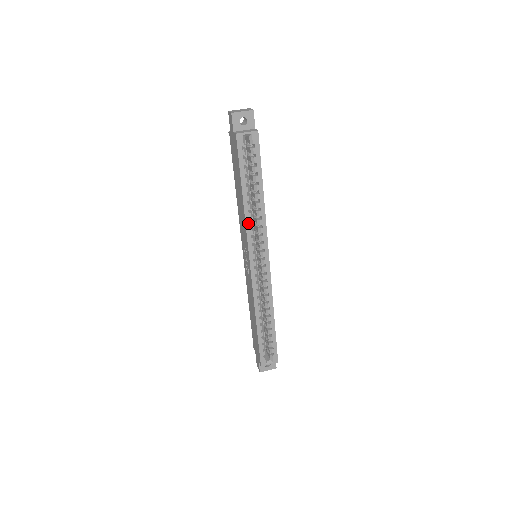
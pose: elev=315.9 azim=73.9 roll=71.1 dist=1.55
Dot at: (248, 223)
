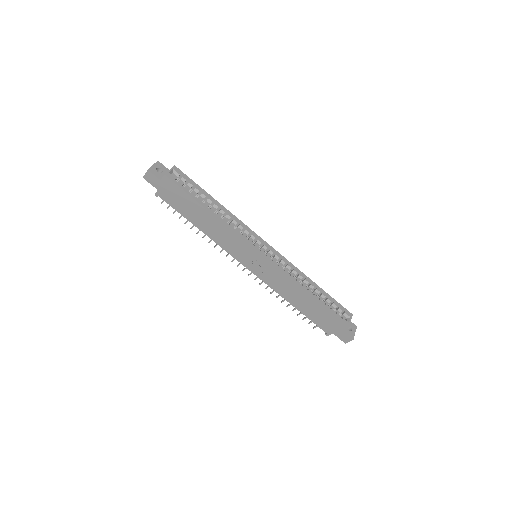
Dot at: (230, 227)
